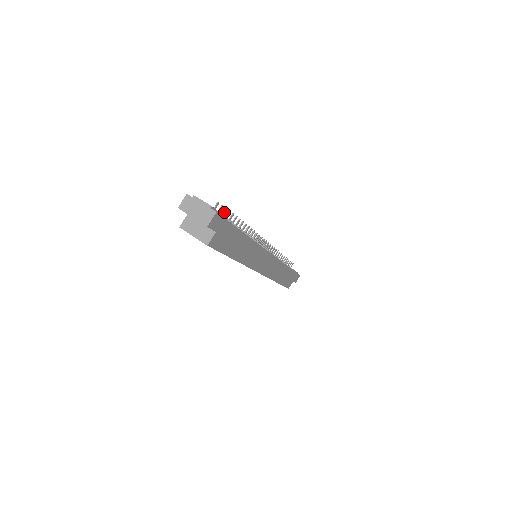
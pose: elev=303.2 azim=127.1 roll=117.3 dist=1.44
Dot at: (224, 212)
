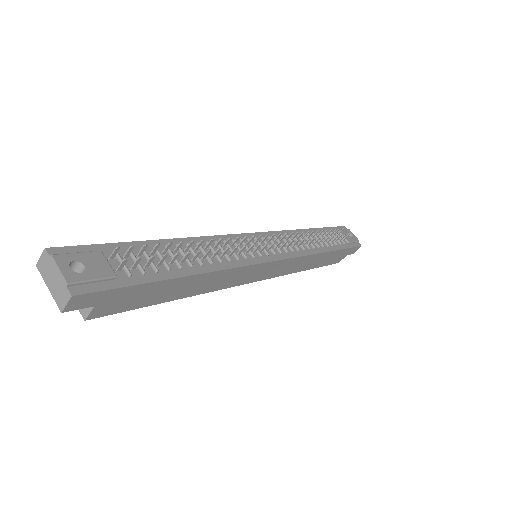
Dot at: (143, 249)
